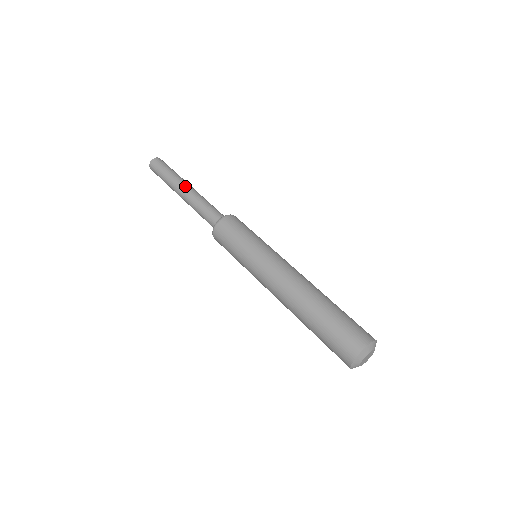
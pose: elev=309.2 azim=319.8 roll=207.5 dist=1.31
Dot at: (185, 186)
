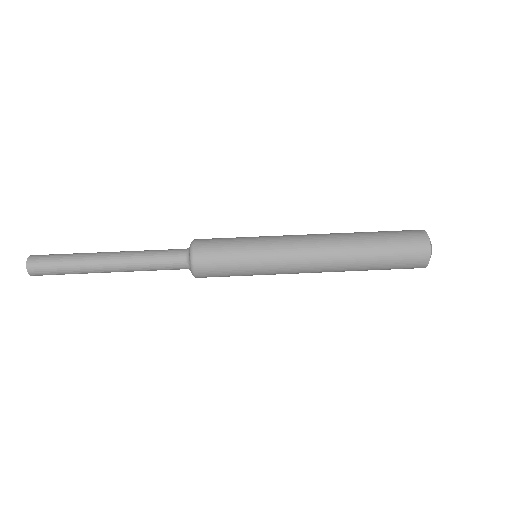
Dot at: (107, 254)
